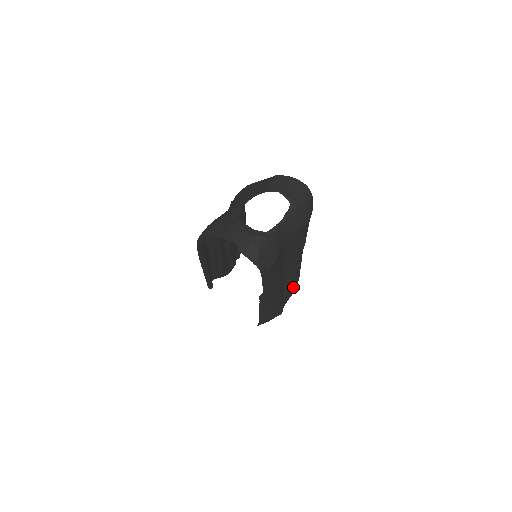
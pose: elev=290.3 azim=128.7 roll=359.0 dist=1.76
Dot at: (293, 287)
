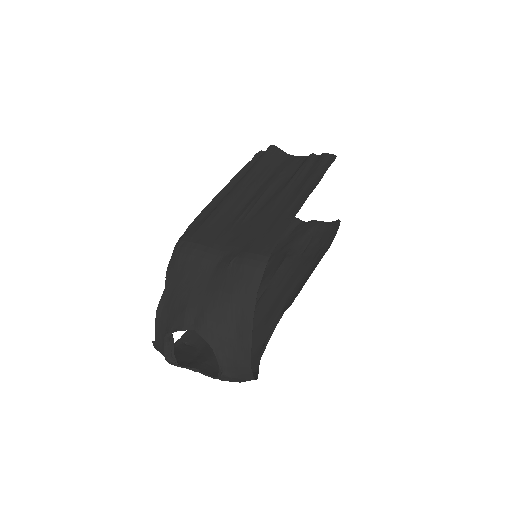
Dot at: (306, 252)
